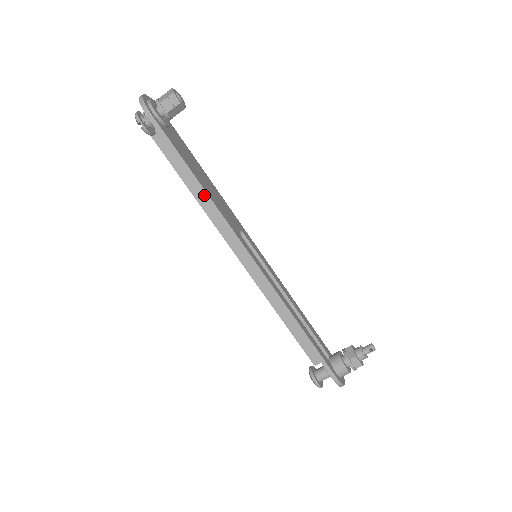
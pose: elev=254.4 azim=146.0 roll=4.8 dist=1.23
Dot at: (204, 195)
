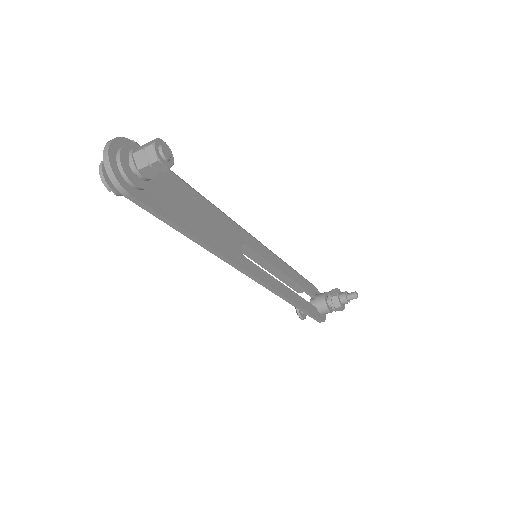
Dot at: (206, 248)
